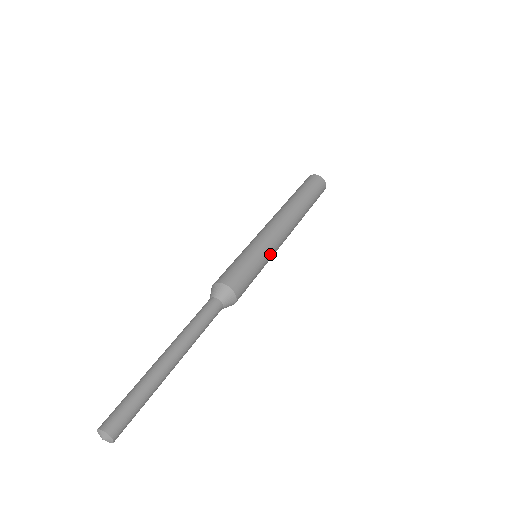
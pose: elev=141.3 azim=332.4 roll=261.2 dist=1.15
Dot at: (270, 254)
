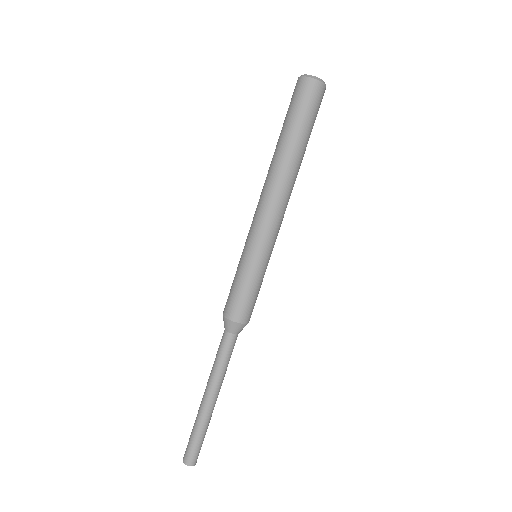
Dot at: (266, 253)
